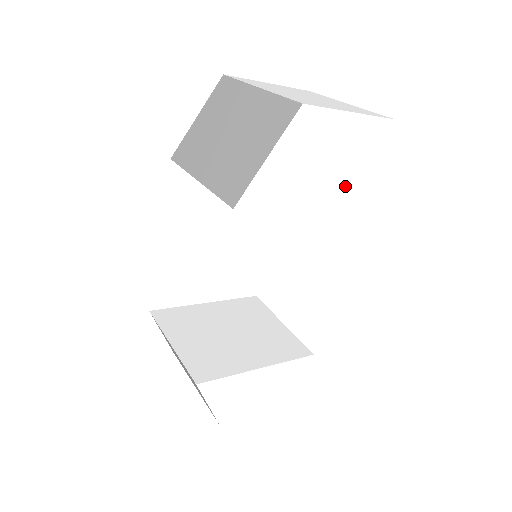
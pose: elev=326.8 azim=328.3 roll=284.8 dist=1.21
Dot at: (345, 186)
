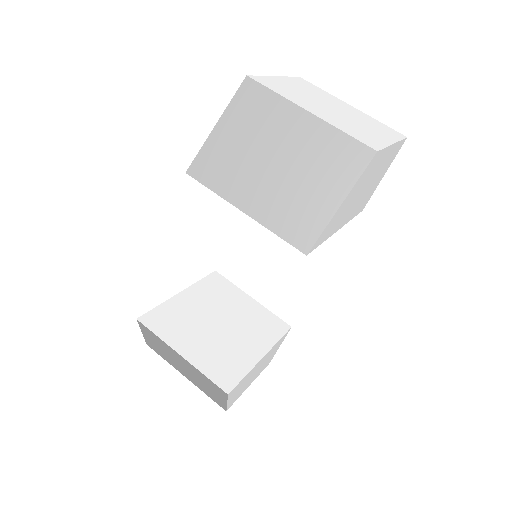
Dot at: (363, 201)
